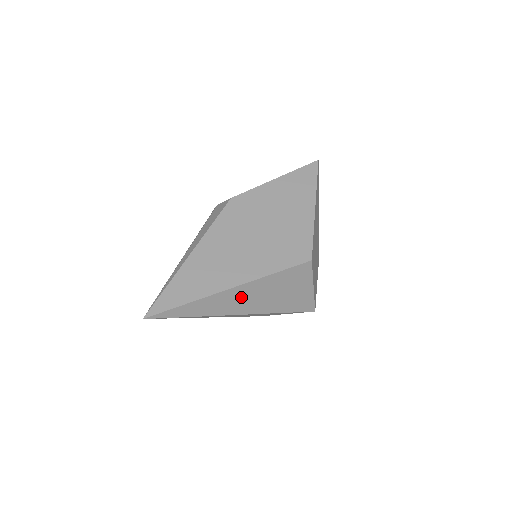
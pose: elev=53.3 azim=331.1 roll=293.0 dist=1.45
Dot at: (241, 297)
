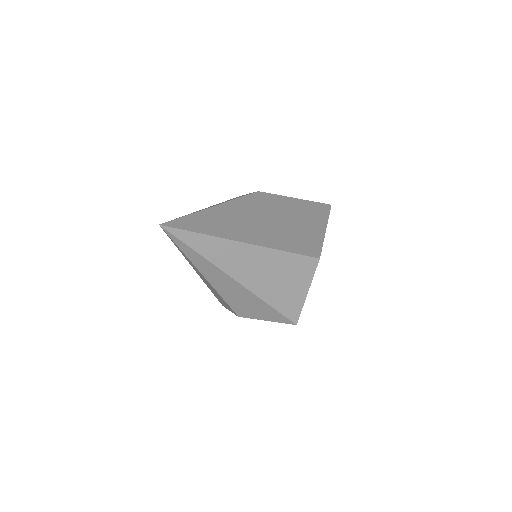
Dot at: (249, 260)
